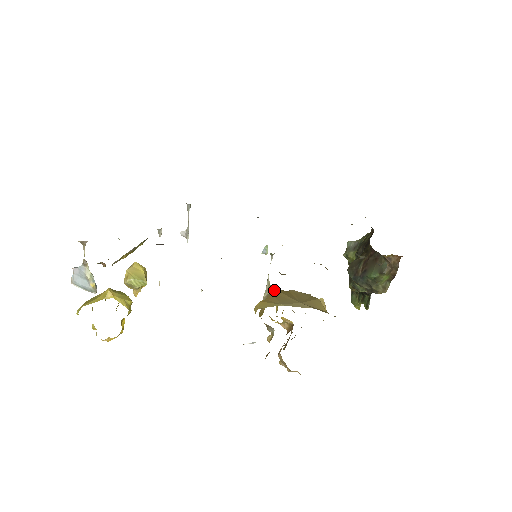
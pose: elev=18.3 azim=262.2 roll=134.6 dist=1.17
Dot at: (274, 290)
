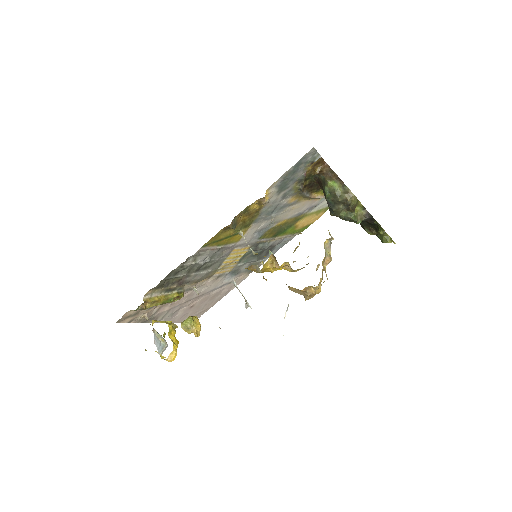
Dot at: occluded
